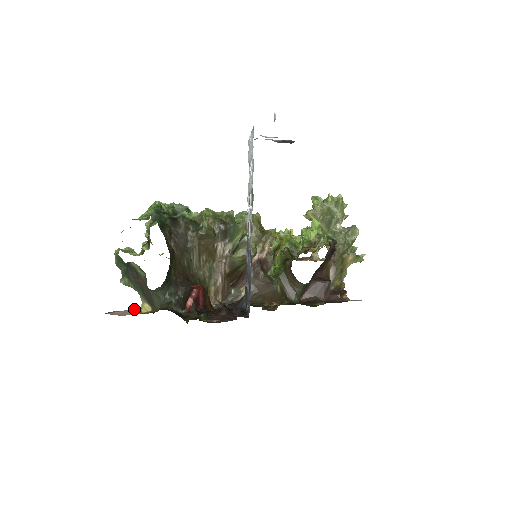
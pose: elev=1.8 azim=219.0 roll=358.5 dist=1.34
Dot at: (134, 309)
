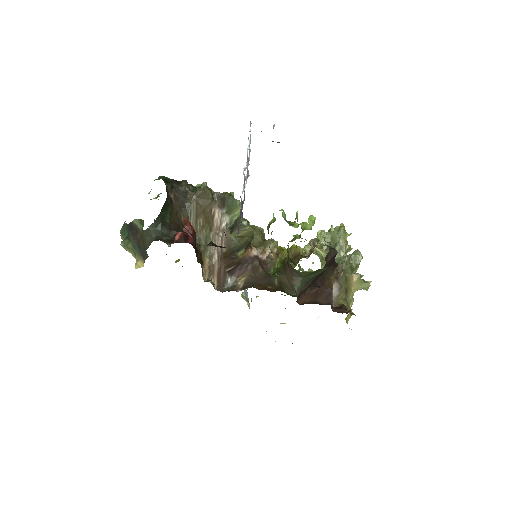
Dot at: occluded
